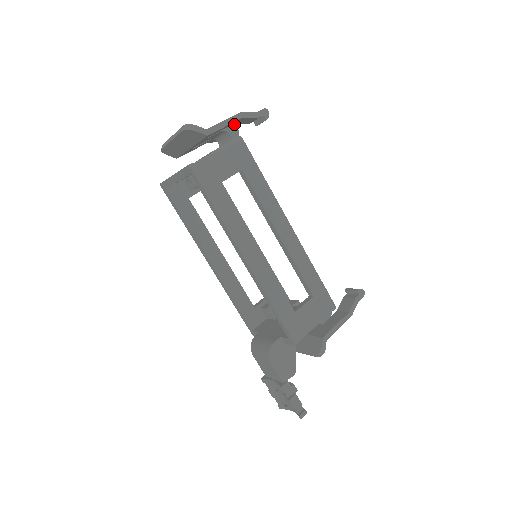
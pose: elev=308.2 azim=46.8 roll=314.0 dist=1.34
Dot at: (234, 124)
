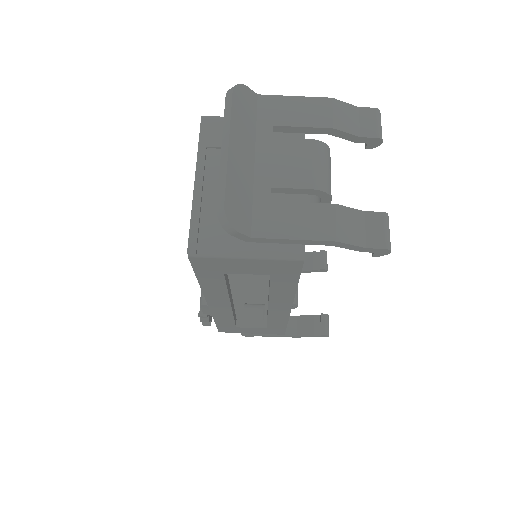
Dot at: (334, 208)
